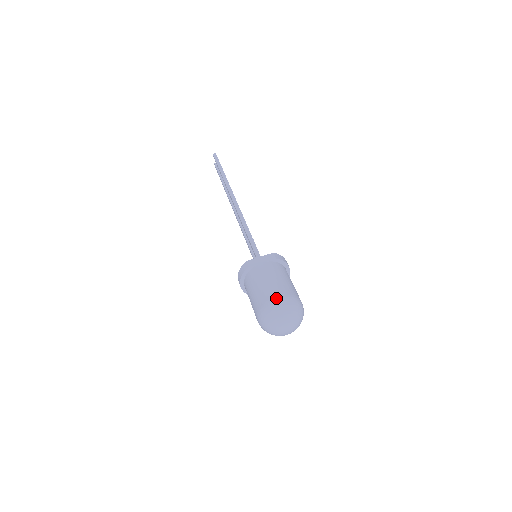
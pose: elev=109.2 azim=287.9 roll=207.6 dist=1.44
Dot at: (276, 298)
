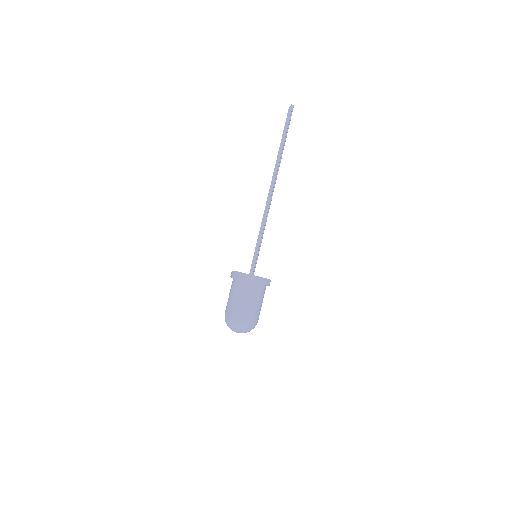
Dot at: (239, 318)
